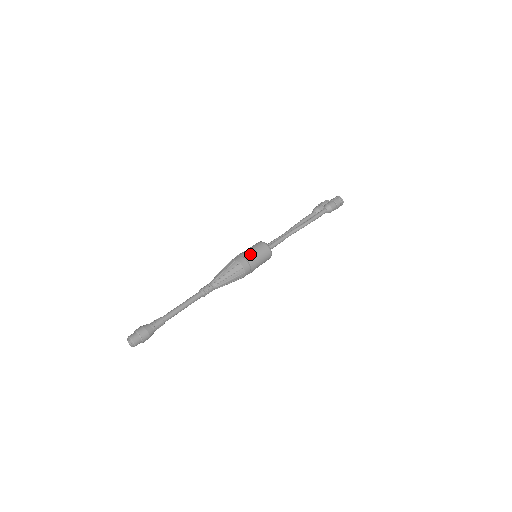
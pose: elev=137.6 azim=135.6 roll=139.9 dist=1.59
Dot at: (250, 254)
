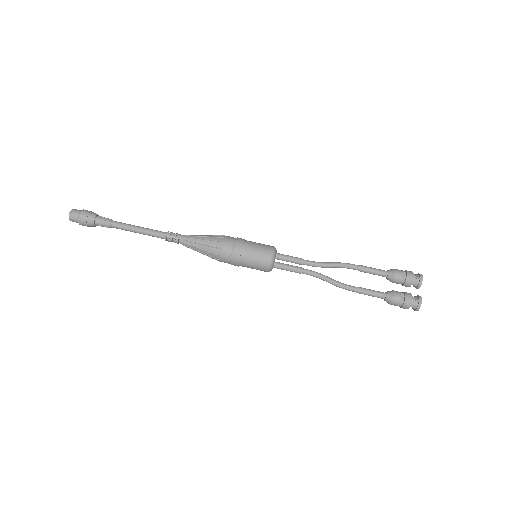
Dot at: (241, 258)
